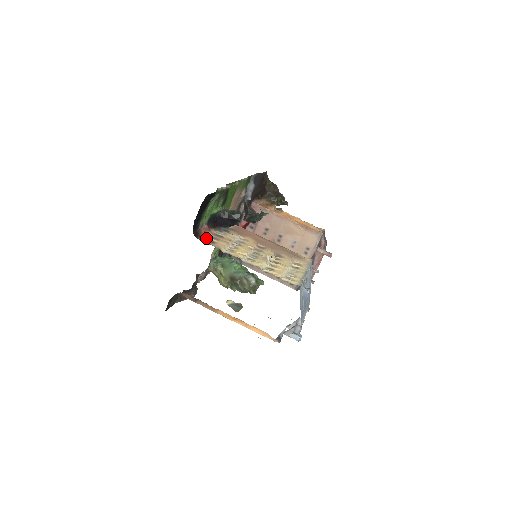
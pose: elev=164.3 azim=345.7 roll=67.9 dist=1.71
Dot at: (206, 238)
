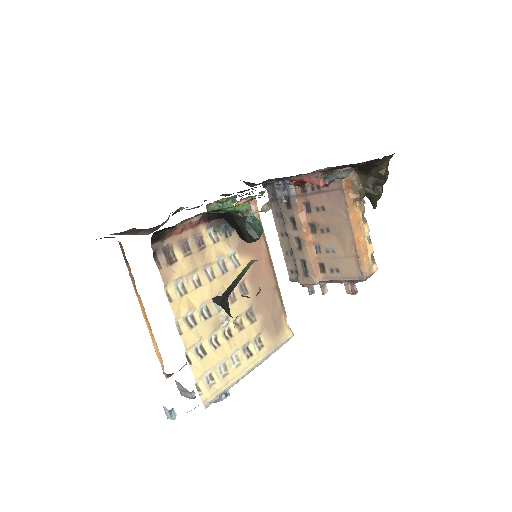
Dot at: (170, 246)
